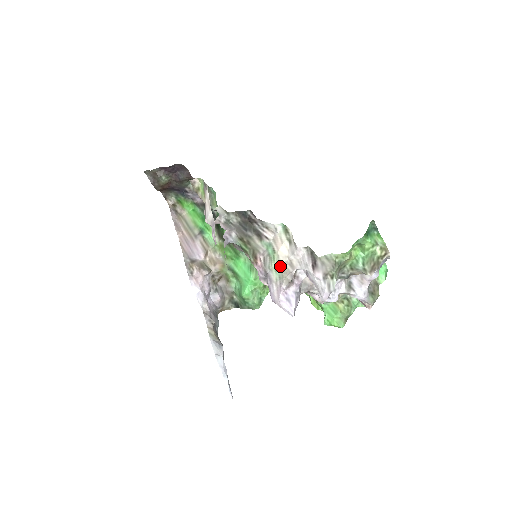
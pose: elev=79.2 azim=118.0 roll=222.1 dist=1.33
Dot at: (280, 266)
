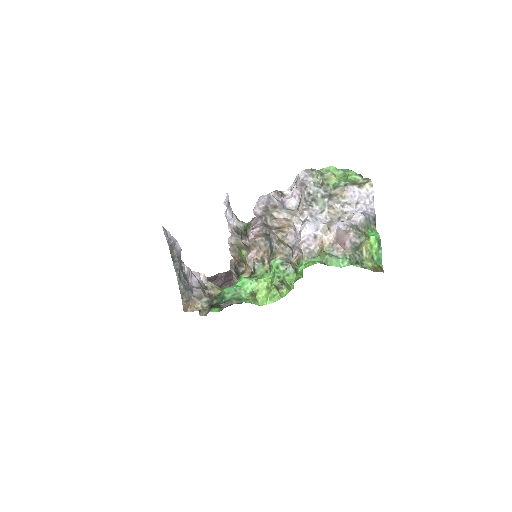
Dot at: occluded
